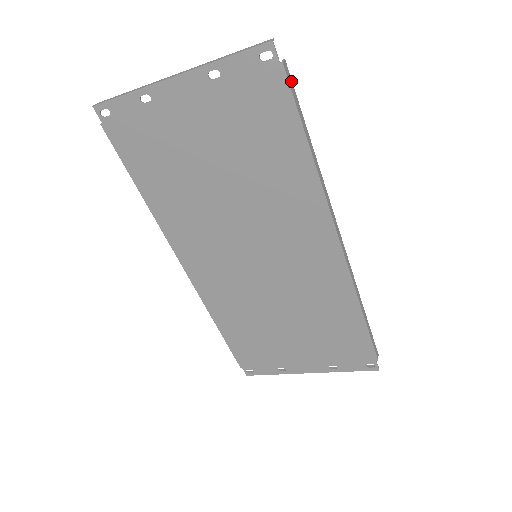
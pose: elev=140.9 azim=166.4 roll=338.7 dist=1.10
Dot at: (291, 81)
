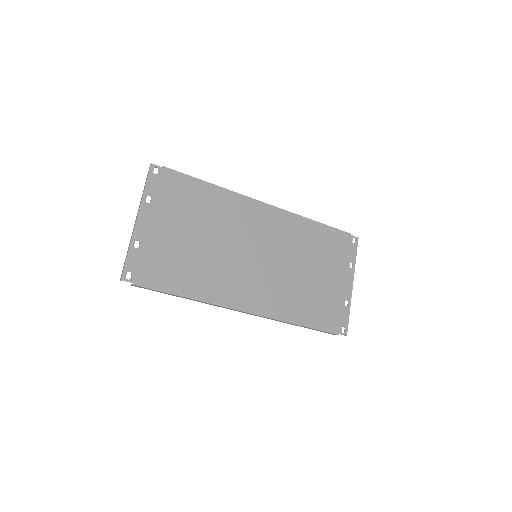
Dot at: (172, 172)
